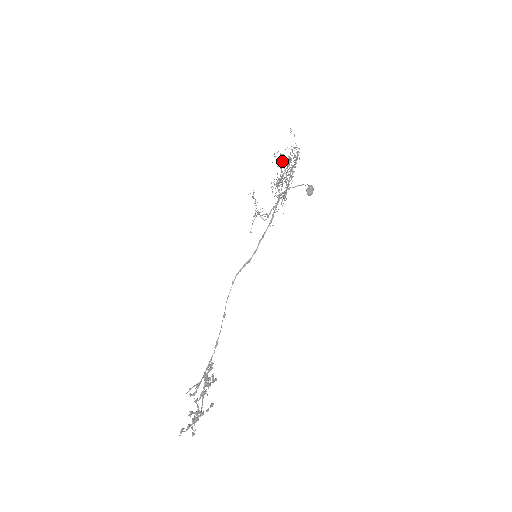
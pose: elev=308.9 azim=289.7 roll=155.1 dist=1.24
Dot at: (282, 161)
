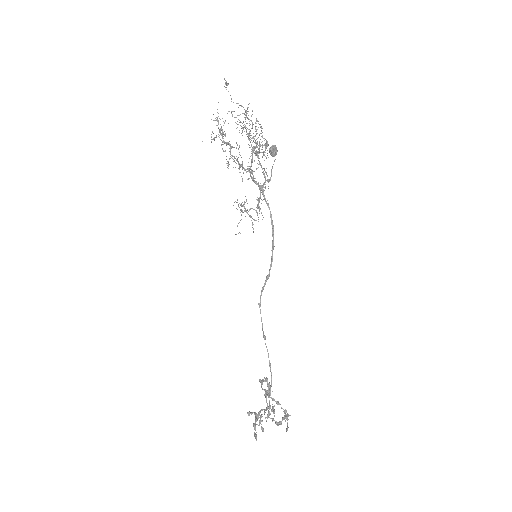
Dot at: (263, 152)
